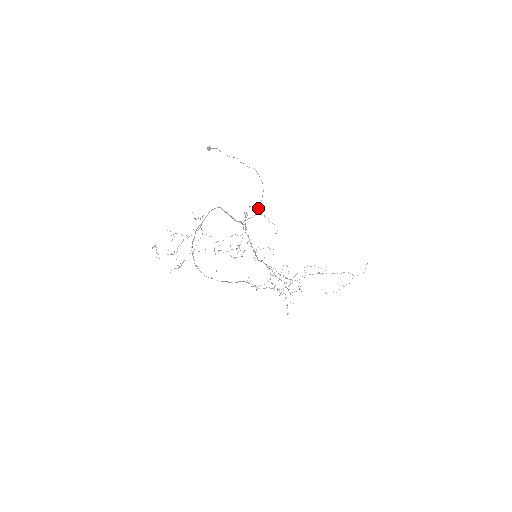
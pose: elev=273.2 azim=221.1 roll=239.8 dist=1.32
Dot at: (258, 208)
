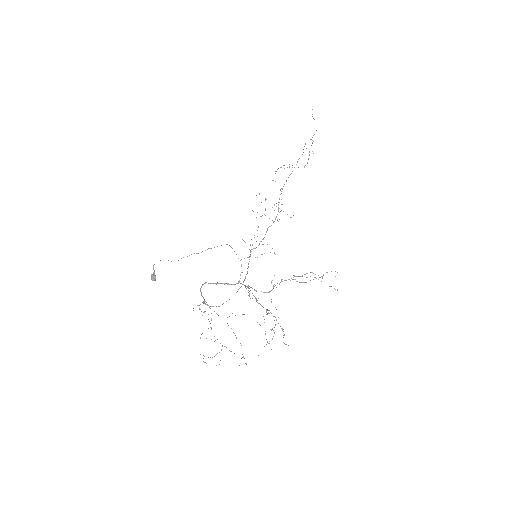
Dot at: occluded
